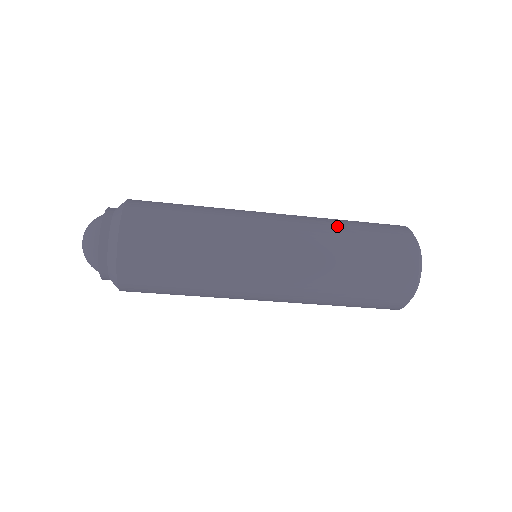
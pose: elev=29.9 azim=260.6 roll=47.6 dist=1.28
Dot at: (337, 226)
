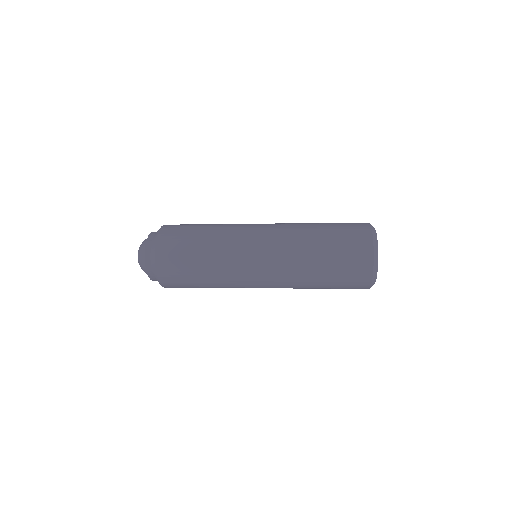
Dot at: (309, 231)
